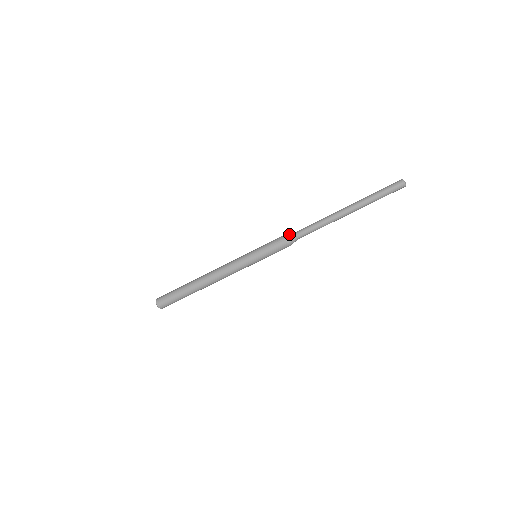
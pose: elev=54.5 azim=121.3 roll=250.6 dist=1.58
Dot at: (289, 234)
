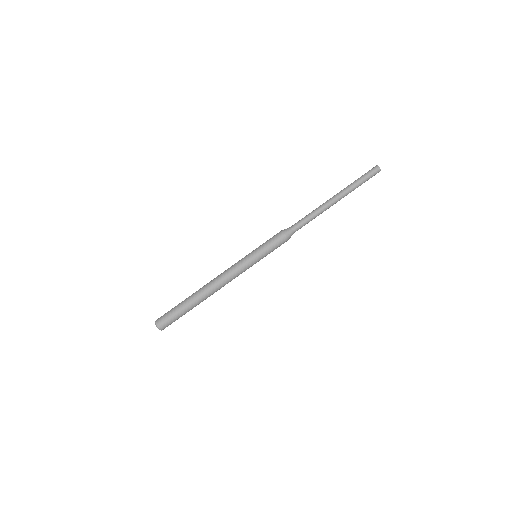
Dot at: (285, 229)
